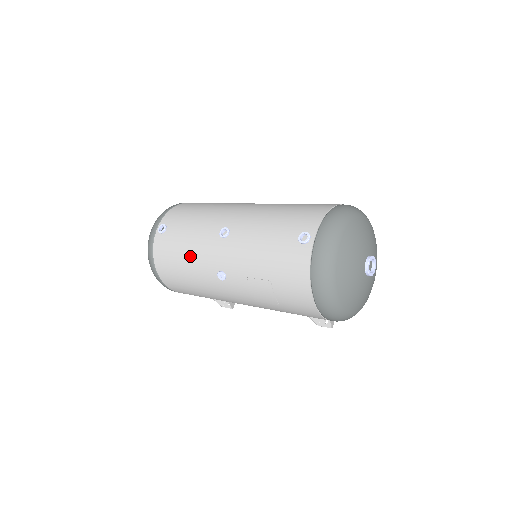
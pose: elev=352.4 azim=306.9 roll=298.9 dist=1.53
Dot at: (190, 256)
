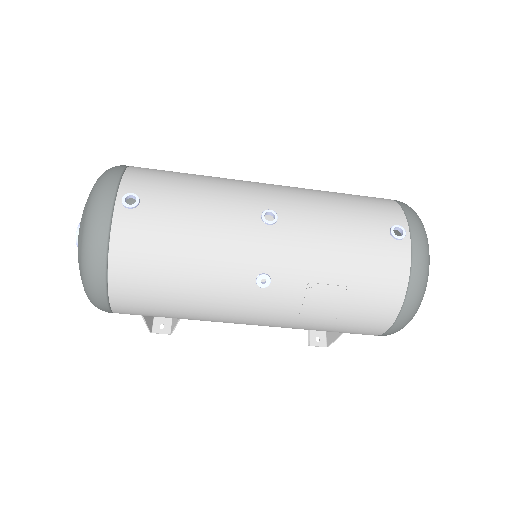
Dot at: (202, 249)
